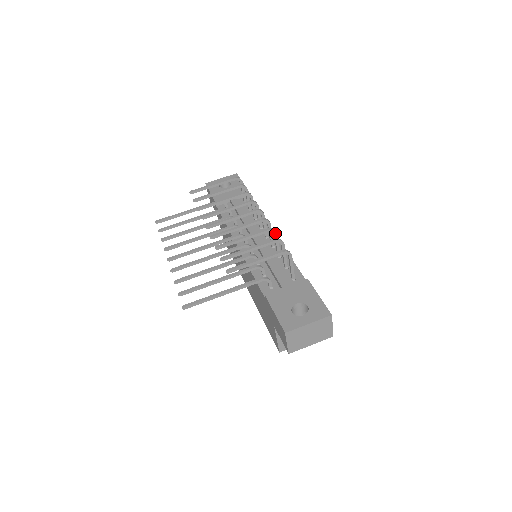
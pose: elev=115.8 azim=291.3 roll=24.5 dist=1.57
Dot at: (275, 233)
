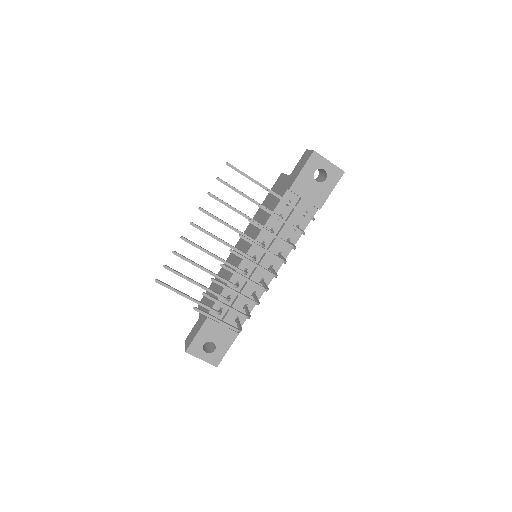
Dot at: (257, 304)
